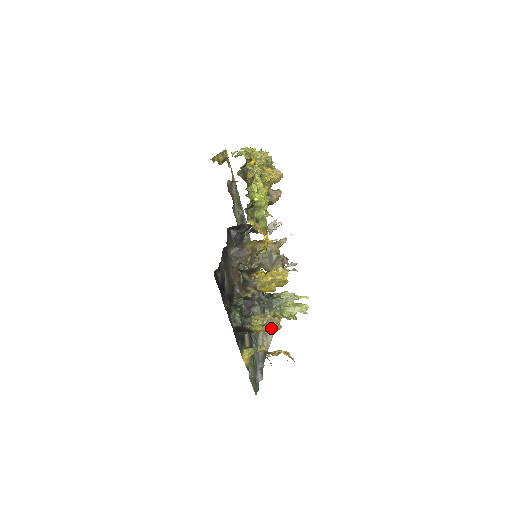
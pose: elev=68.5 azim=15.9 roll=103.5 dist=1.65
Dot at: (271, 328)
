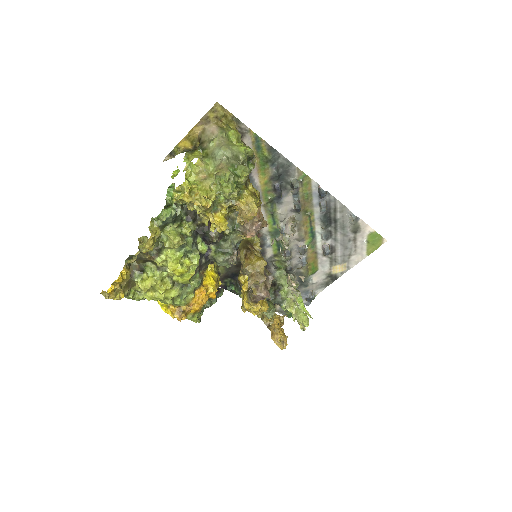
Dot at: occluded
